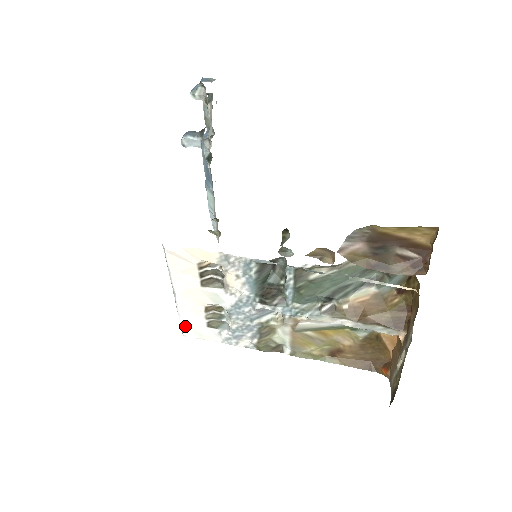
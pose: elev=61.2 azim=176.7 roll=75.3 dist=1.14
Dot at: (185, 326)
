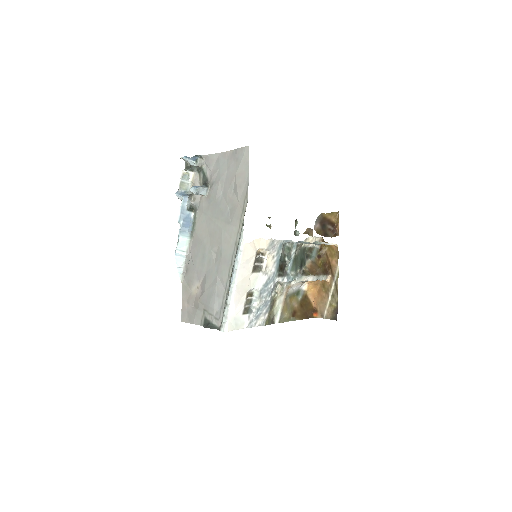
Dot at: (229, 320)
